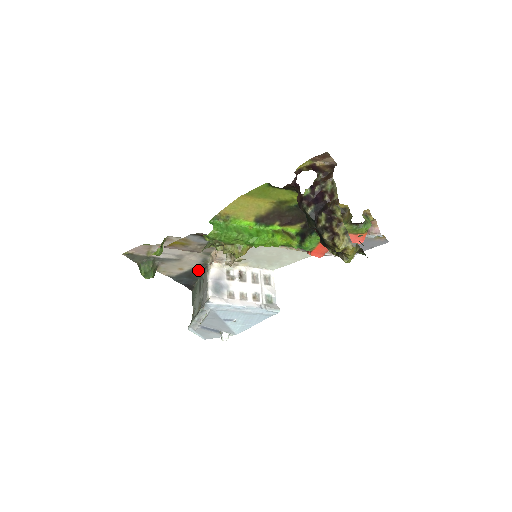
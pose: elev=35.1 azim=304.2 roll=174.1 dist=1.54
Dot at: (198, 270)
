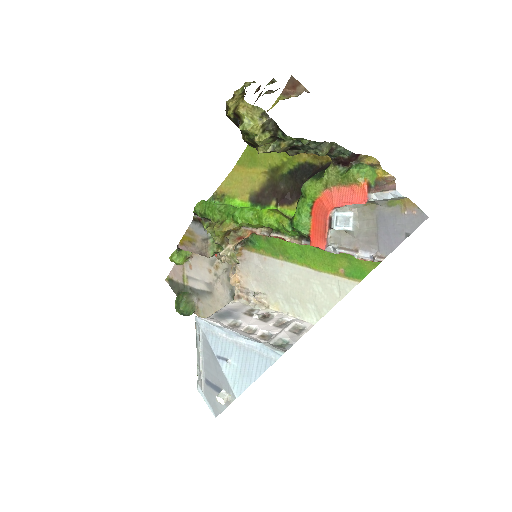
Dot at: occluded
